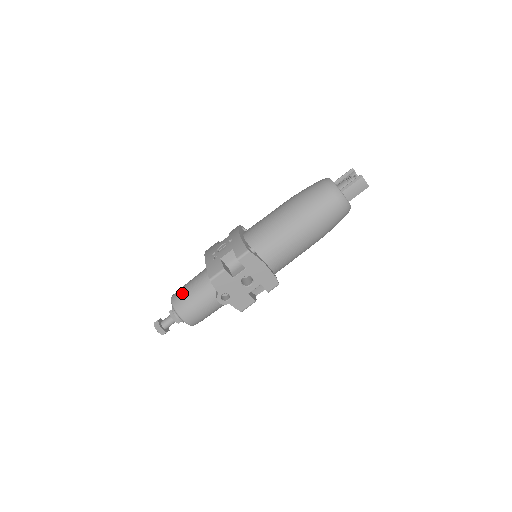
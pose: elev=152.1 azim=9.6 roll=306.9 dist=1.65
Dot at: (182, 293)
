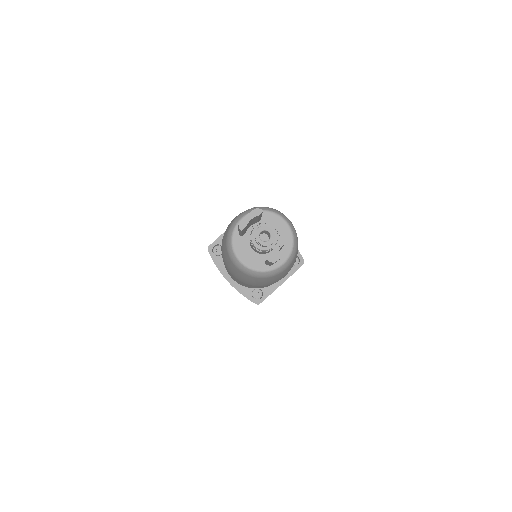
Dot at: occluded
